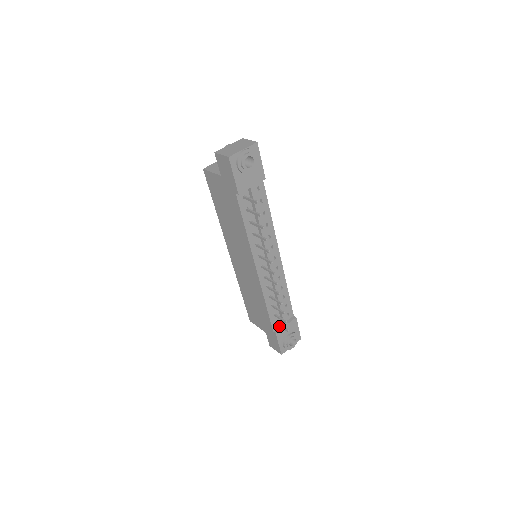
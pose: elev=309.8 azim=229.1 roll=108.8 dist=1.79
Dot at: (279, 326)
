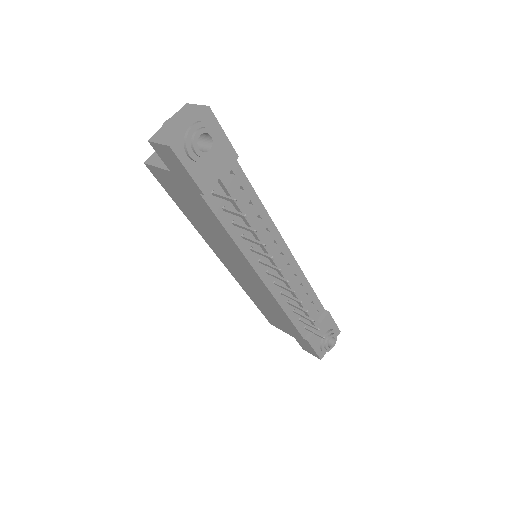
Dot at: occluded
